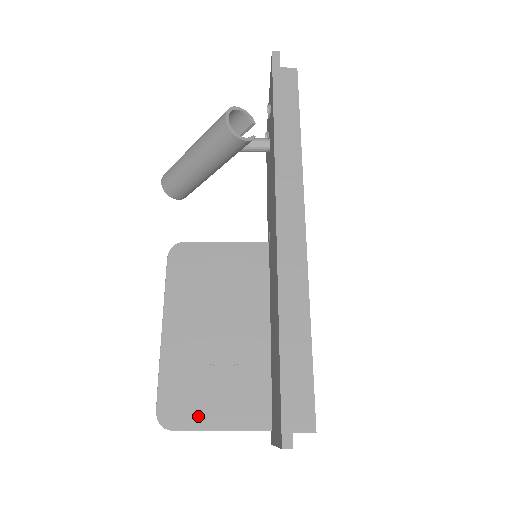
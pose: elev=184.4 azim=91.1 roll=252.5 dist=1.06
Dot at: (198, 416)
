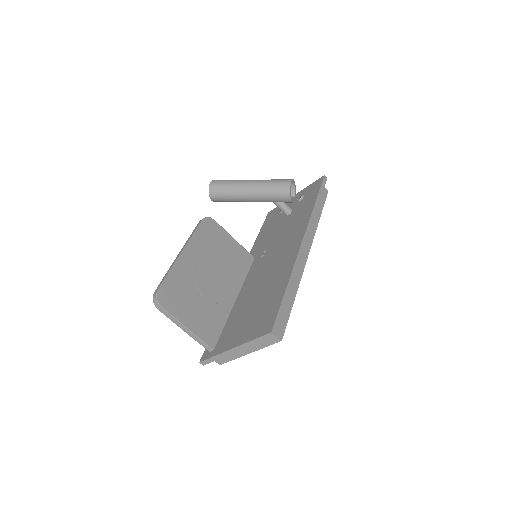
Dot at: (179, 311)
